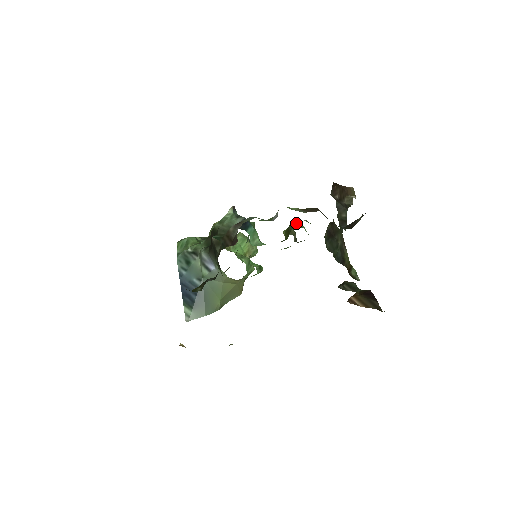
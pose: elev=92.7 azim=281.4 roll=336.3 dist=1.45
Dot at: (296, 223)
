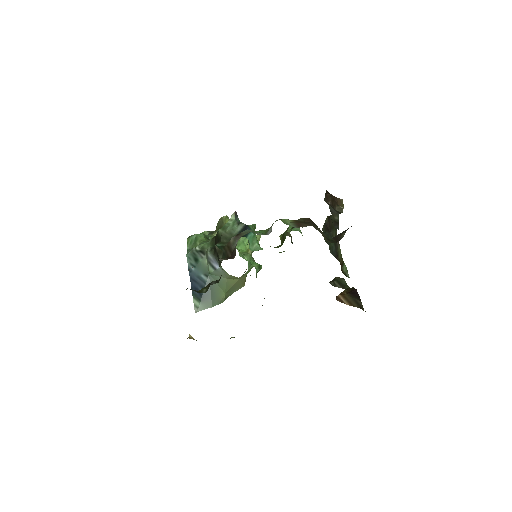
Dot at: (291, 229)
